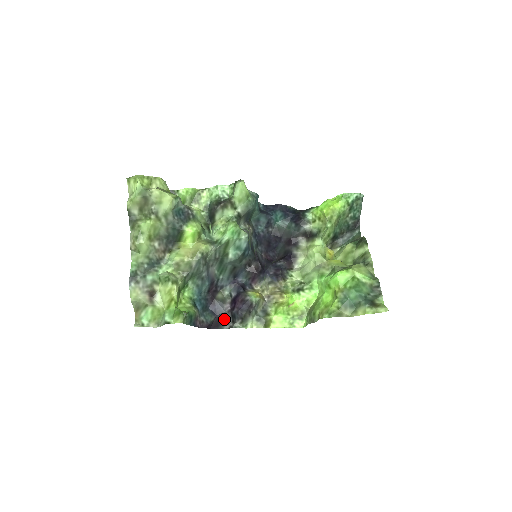
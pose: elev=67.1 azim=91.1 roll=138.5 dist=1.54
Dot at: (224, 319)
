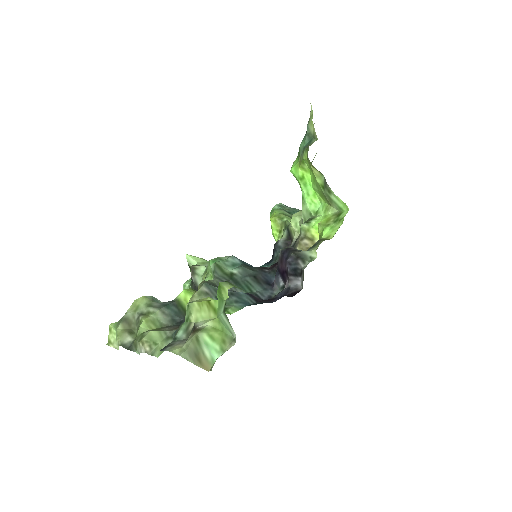
Dot at: (298, 289)
